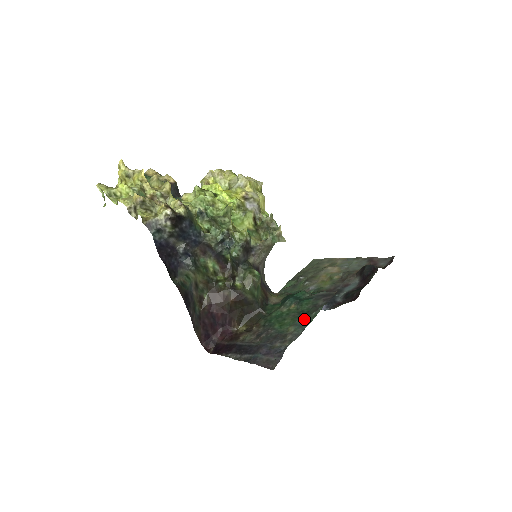
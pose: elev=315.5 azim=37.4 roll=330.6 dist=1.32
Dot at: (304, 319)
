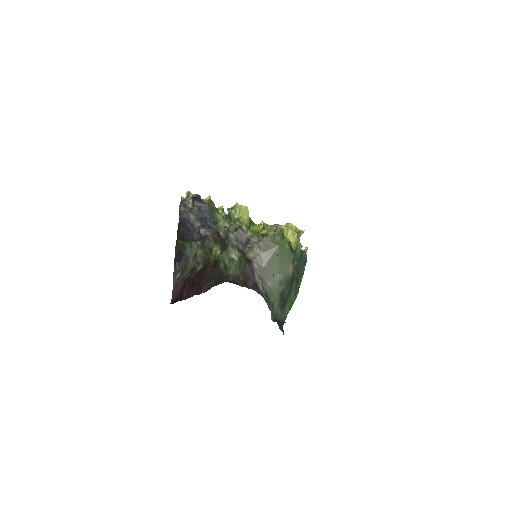
Dot at: occluded
